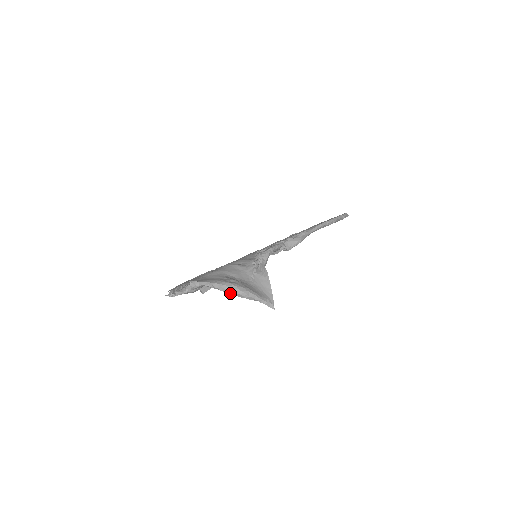
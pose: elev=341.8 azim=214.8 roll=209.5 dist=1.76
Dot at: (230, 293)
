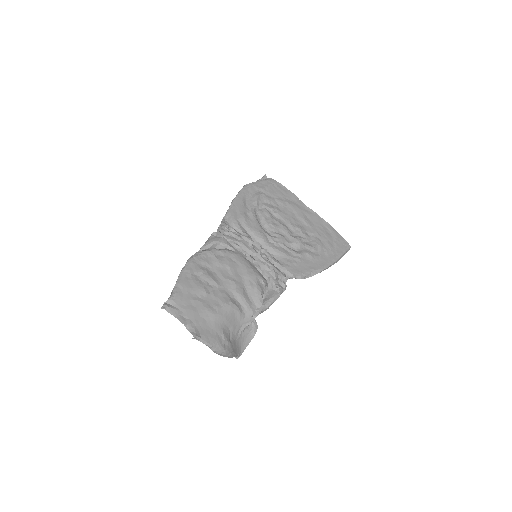
Dot at: (218, 354)
